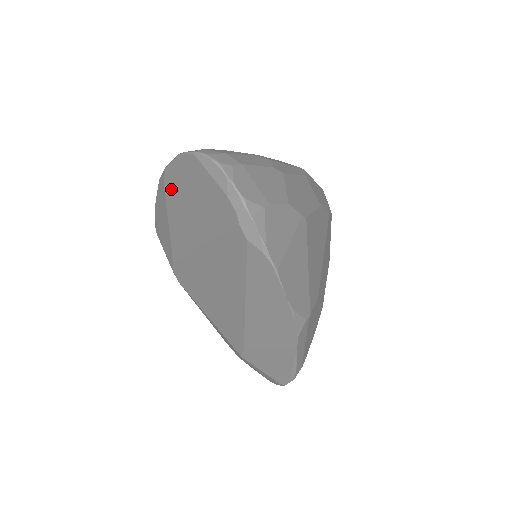
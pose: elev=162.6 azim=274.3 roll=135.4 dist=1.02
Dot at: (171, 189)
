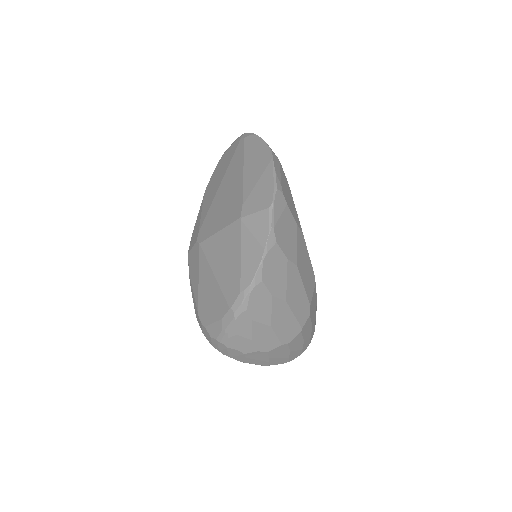
Dot at: (208, 190)
